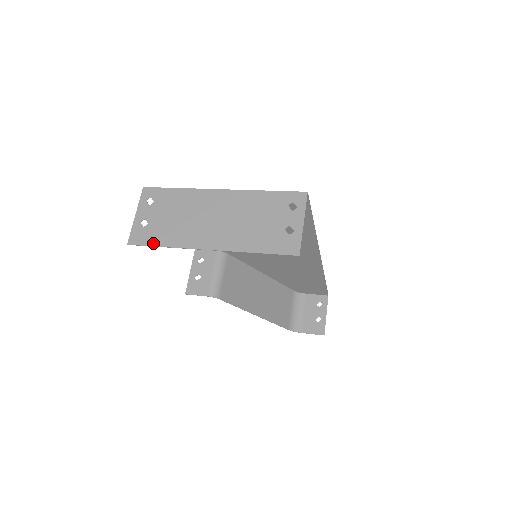
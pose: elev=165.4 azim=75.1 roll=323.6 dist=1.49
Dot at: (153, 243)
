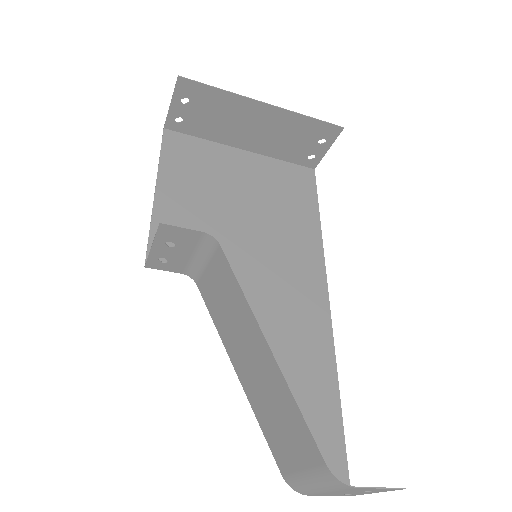
Dot at: (207, 87)
